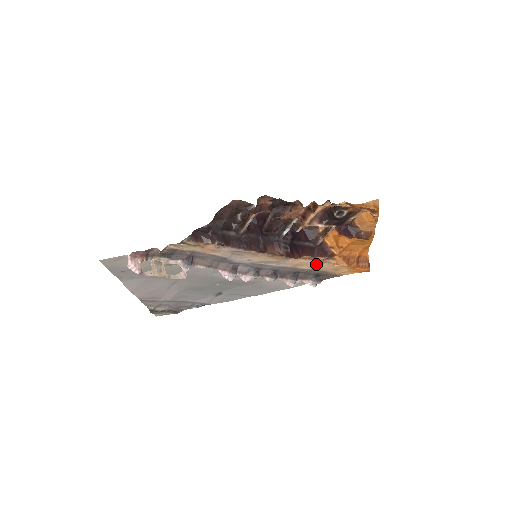
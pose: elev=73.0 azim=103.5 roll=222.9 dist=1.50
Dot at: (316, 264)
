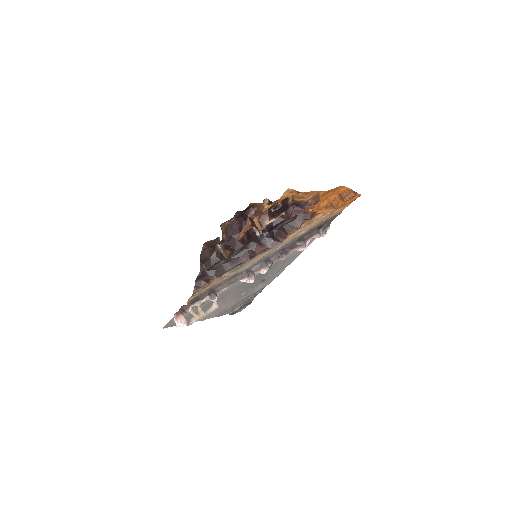
Dot at: (307, 227)
